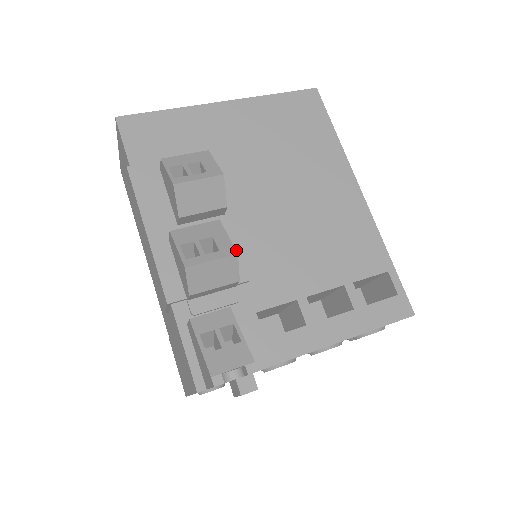
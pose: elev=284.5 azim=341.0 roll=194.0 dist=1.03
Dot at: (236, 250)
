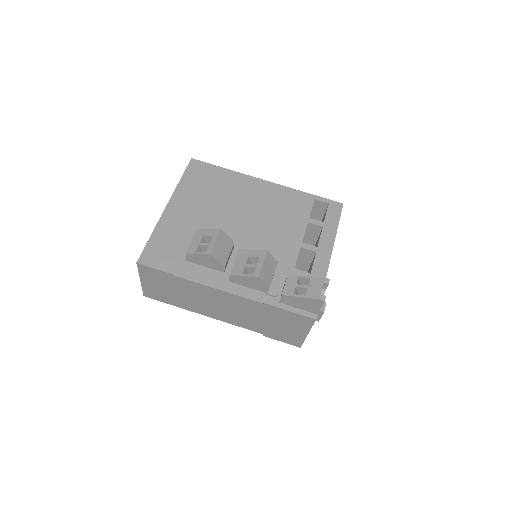
Dot at: occluded
